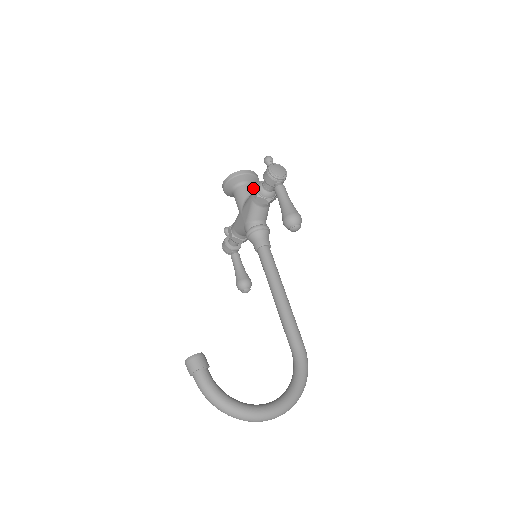
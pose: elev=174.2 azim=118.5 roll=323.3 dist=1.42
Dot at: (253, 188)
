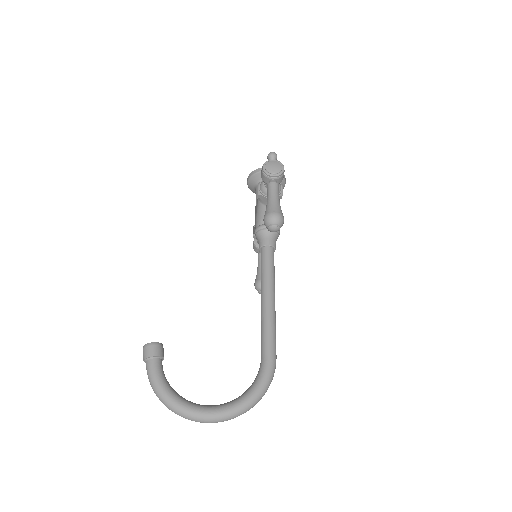
Dot at: (258, 186)
